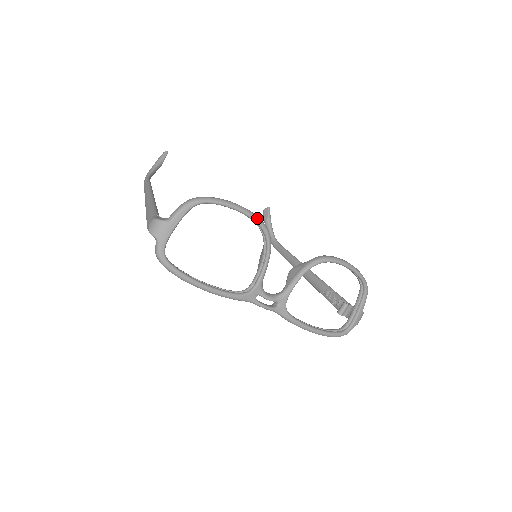
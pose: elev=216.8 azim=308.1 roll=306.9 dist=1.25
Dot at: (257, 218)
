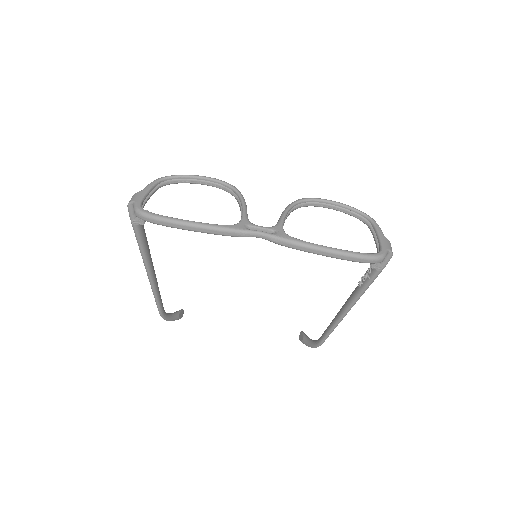
Dot at: (219, 180)
